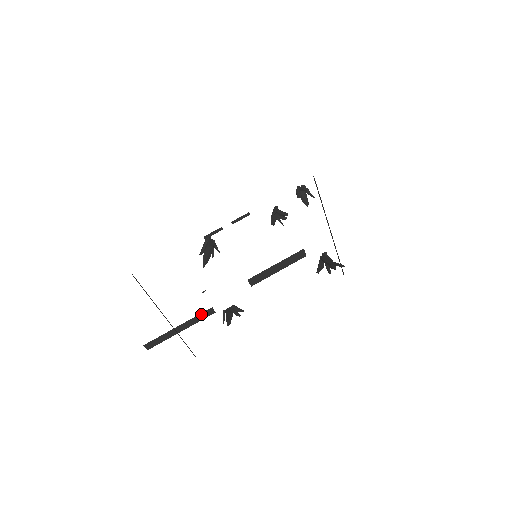
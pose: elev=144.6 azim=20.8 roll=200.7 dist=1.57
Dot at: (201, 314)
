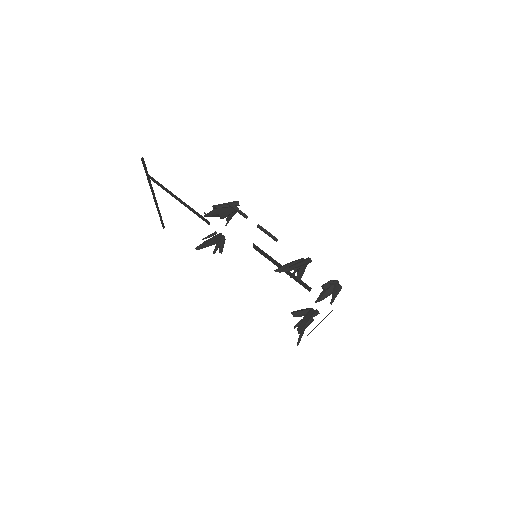
Dot at: occluded
